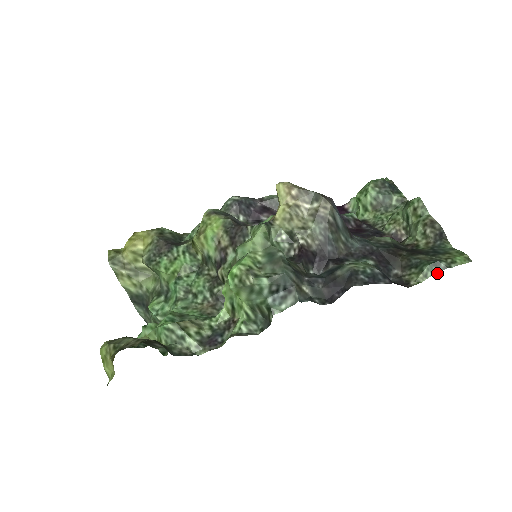
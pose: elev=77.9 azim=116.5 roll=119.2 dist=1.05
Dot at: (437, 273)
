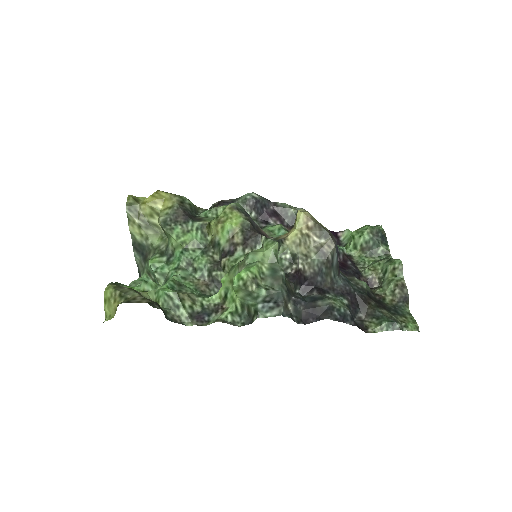
Dot at: (391, 330)
